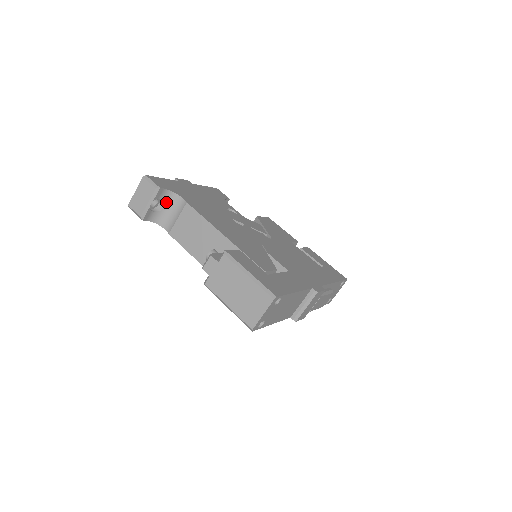
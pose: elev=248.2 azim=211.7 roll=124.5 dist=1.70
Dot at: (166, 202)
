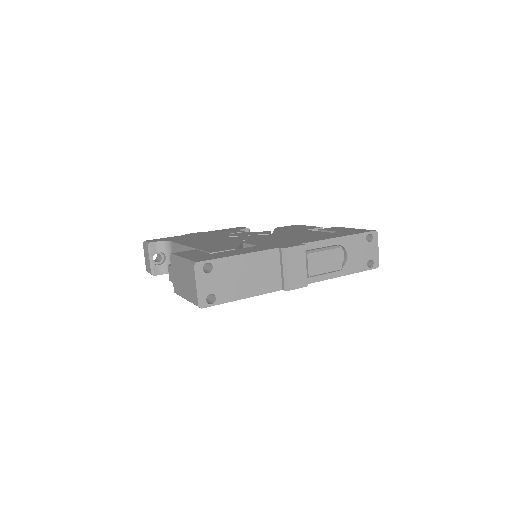
Dot at: (165, 252)
